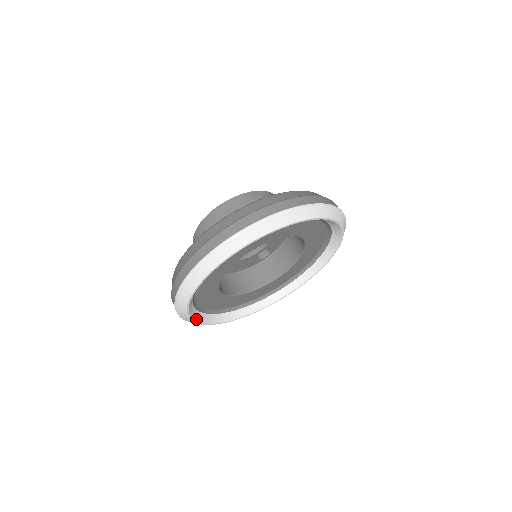
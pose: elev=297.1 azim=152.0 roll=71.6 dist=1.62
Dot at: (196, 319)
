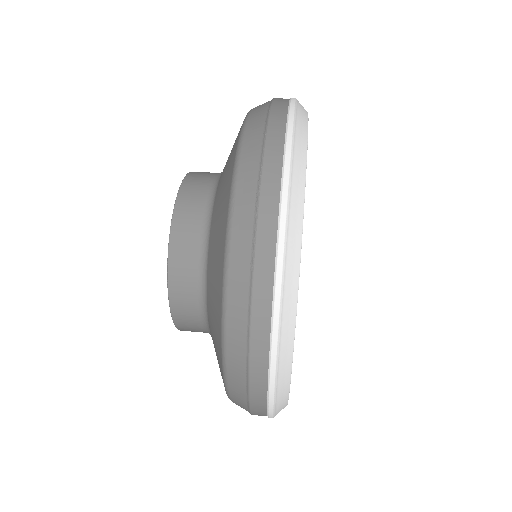
Dot at: occluded
